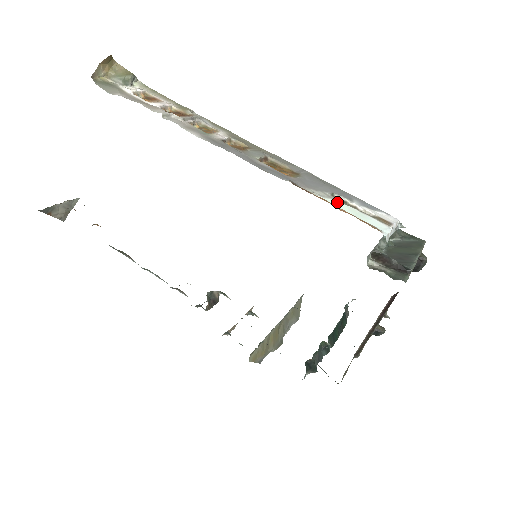
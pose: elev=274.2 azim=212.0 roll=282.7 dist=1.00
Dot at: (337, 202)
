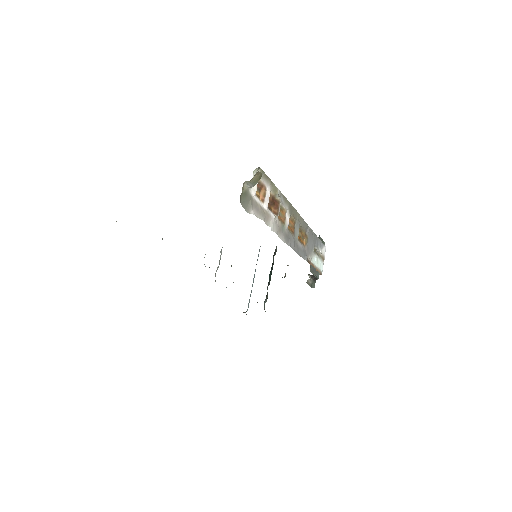
Dot at: (315, 257)
